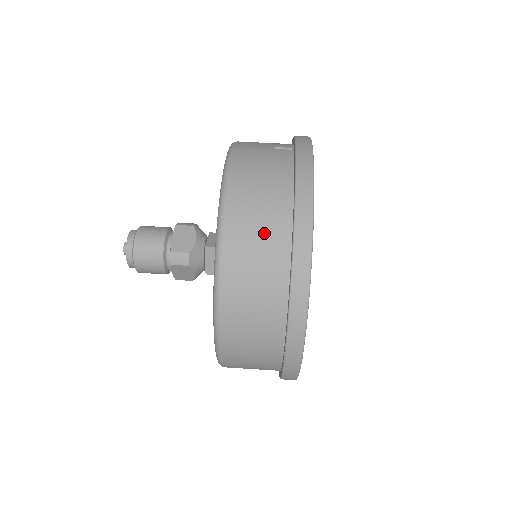
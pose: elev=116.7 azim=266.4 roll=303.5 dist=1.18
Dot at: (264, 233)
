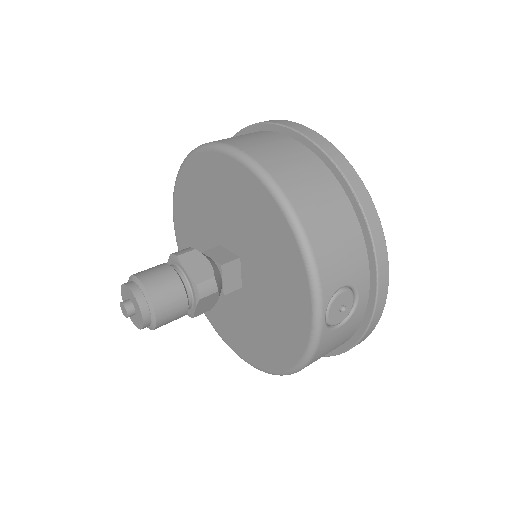
Dot at: occluded
